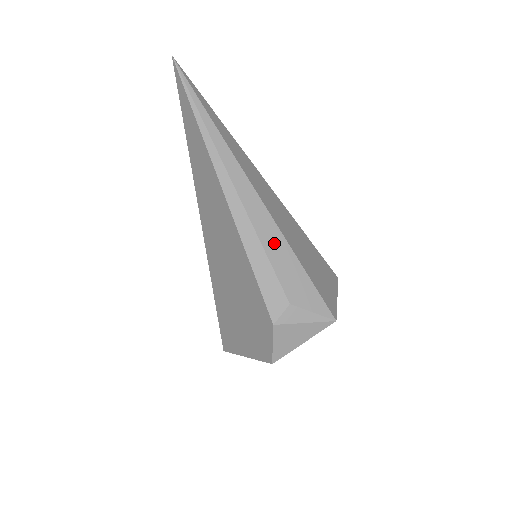
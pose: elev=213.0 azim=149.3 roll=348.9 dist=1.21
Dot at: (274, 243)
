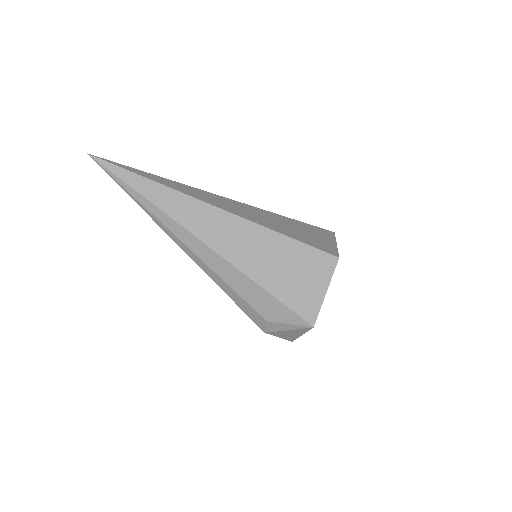
Dot at: (235, 279)
